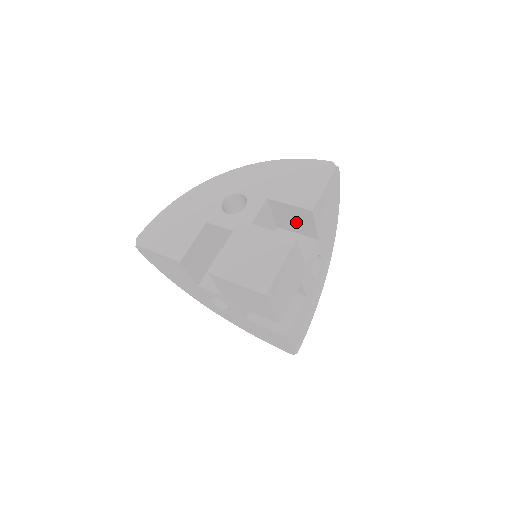
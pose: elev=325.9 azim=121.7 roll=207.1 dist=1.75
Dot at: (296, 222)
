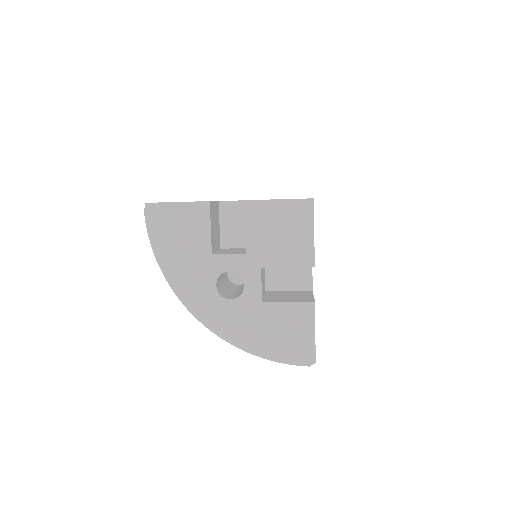
Dot at: occluded
